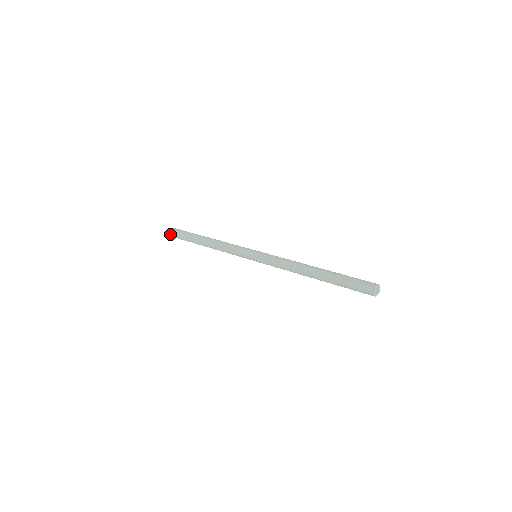
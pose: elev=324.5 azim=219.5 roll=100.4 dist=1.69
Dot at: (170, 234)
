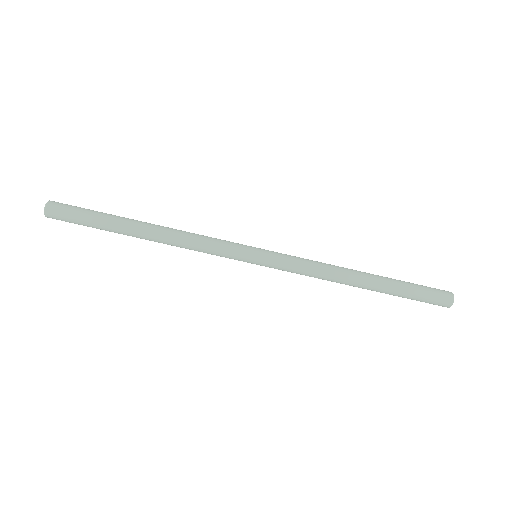
Dot at: (51, 205)
